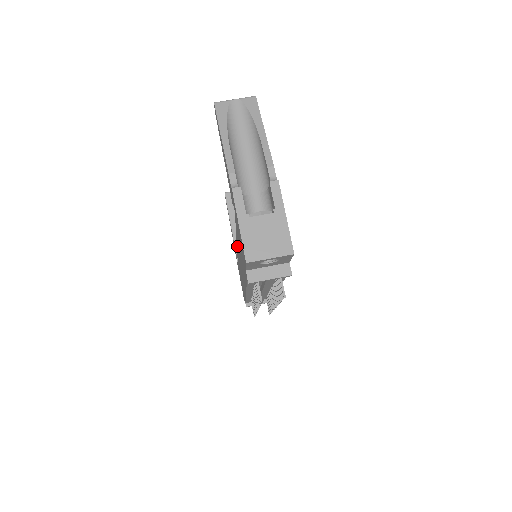
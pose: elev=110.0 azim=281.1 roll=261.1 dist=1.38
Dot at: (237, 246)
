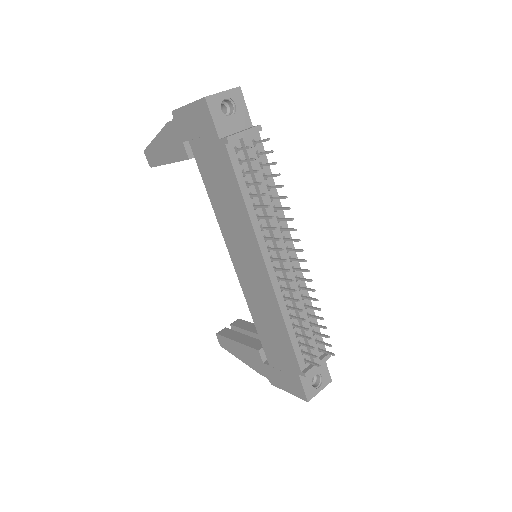
Dot at: (229, 249)
